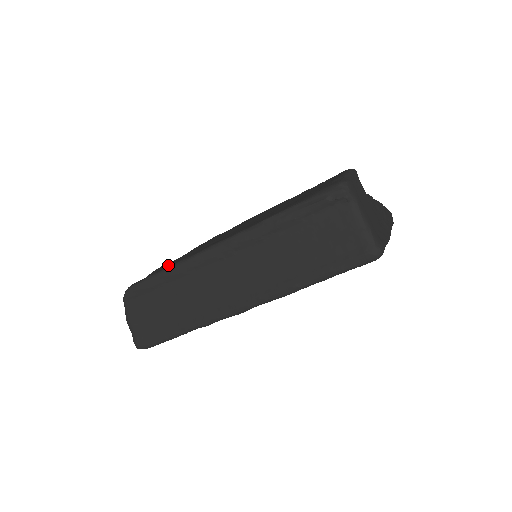
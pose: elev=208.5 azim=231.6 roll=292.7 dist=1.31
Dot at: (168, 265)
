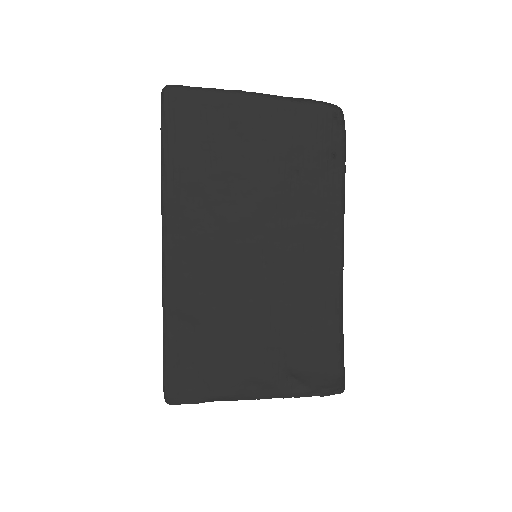
Dot at: occluded
